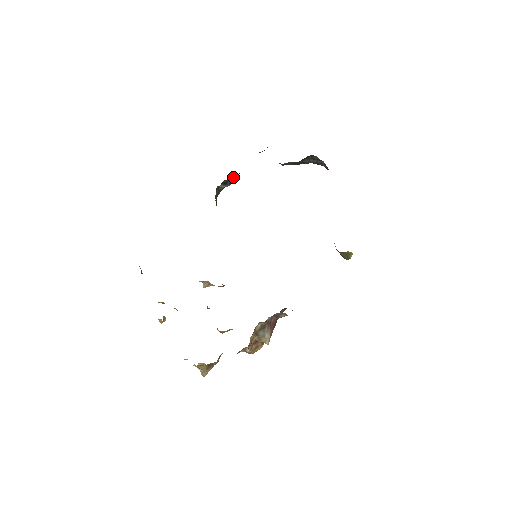
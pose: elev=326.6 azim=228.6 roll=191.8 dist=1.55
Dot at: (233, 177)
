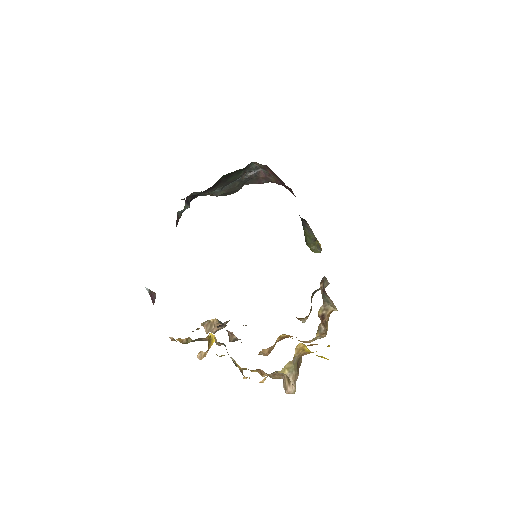
Dot at: occluded
